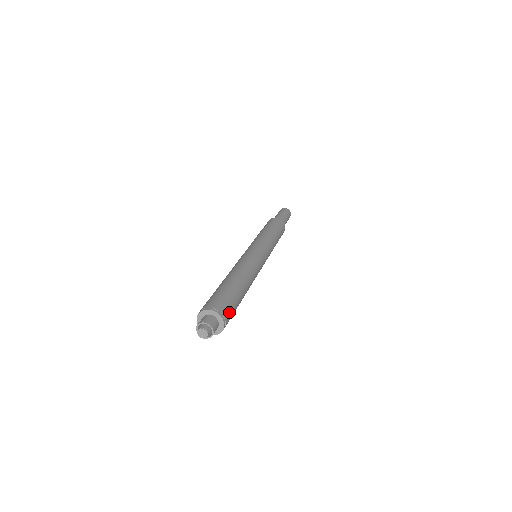
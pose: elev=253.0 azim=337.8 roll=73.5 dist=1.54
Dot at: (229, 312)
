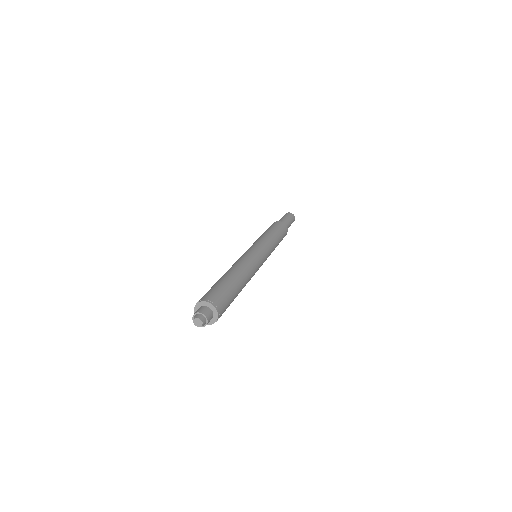
Dot at: (218, 297)
